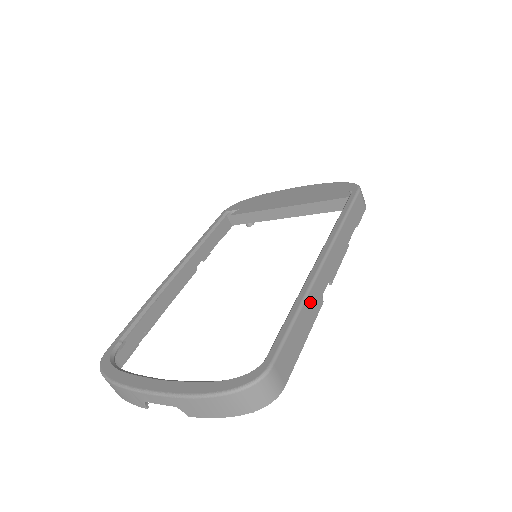
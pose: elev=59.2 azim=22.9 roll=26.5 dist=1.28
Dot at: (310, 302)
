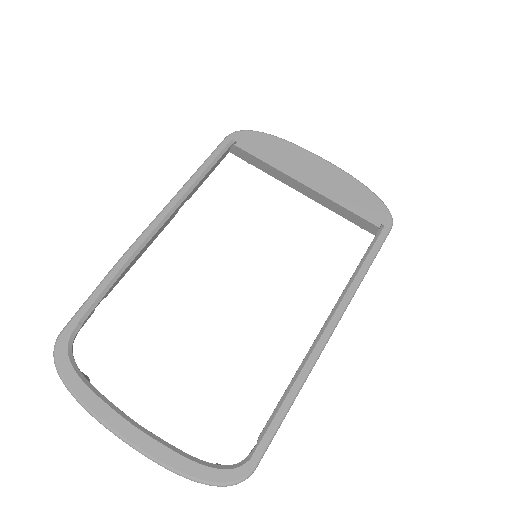
Dot at: (303, 384)
